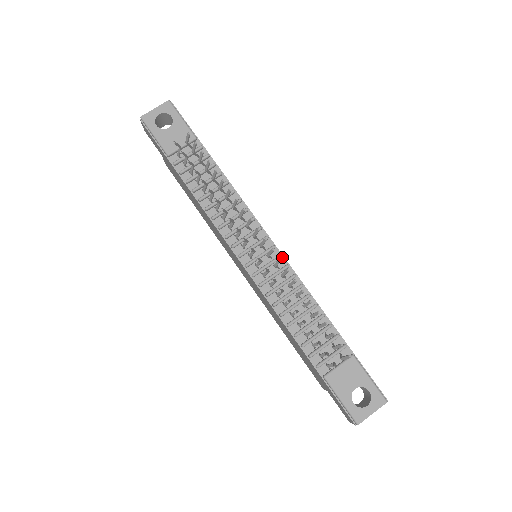
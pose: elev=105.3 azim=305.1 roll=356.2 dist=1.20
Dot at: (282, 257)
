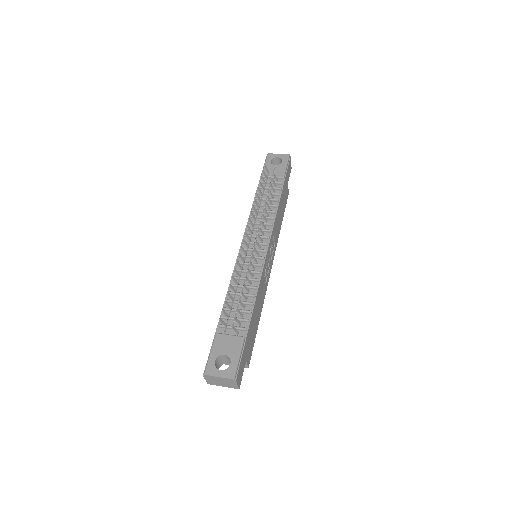
Dot at: (264, 259)
